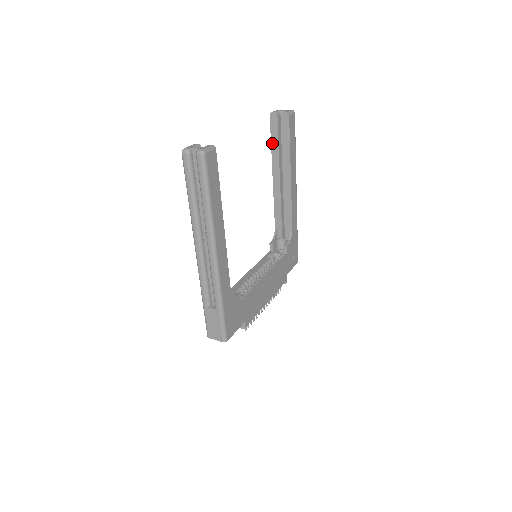
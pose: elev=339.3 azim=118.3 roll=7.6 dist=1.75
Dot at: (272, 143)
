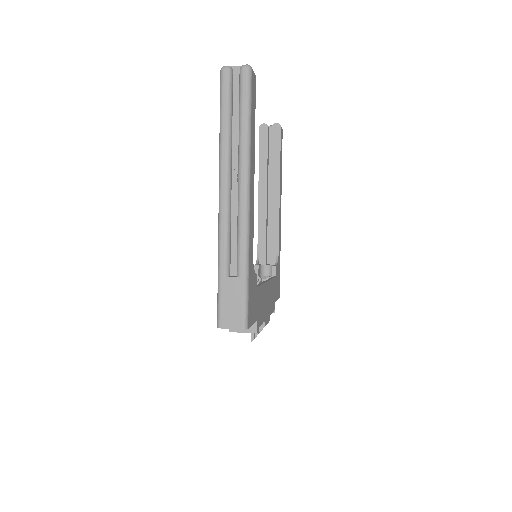
Dot at: (260, 155)
